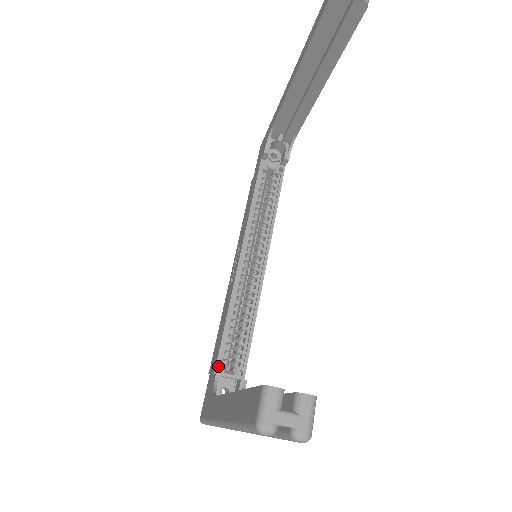
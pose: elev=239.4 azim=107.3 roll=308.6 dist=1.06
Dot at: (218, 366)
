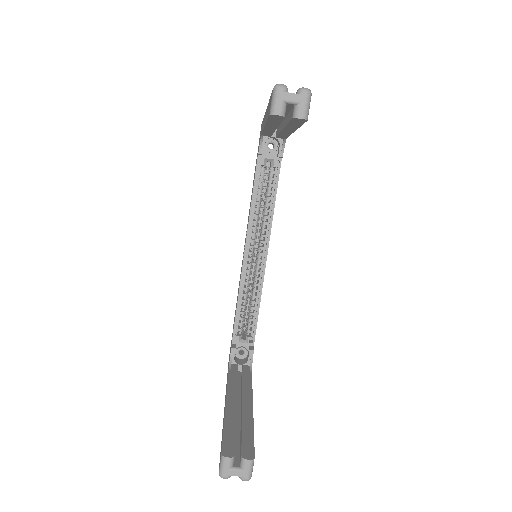
Dot at: (234, 338)
